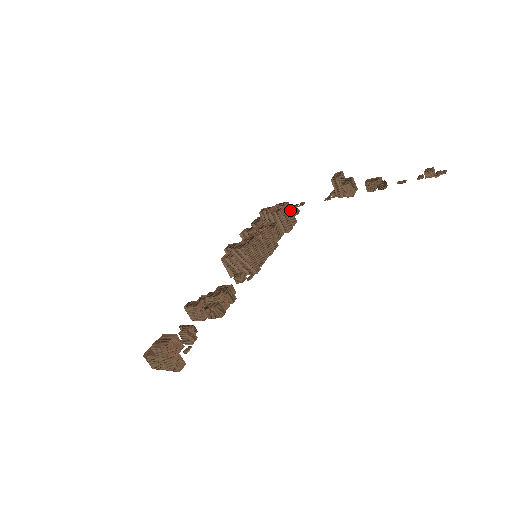
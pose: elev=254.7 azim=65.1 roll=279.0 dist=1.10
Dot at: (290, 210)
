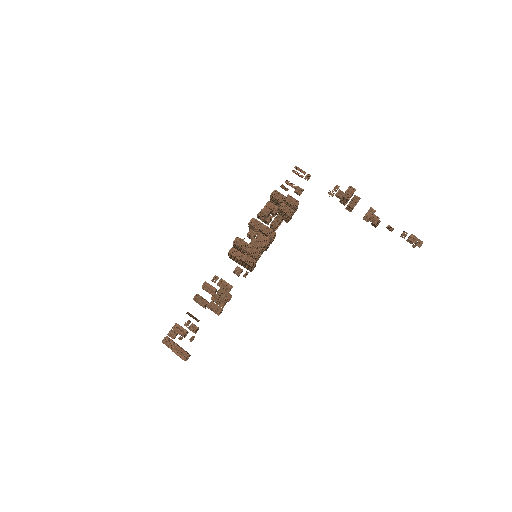
Dot at: (297, 206)
